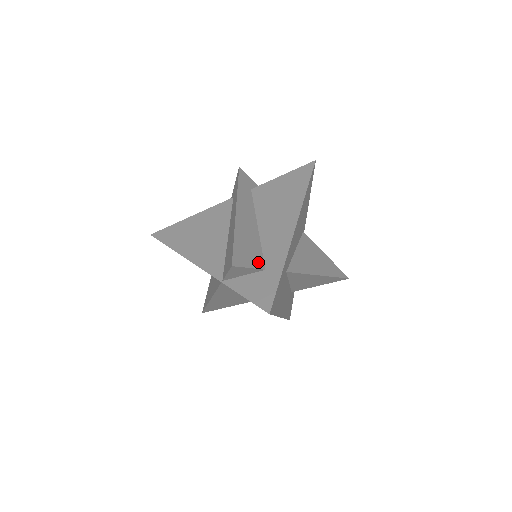
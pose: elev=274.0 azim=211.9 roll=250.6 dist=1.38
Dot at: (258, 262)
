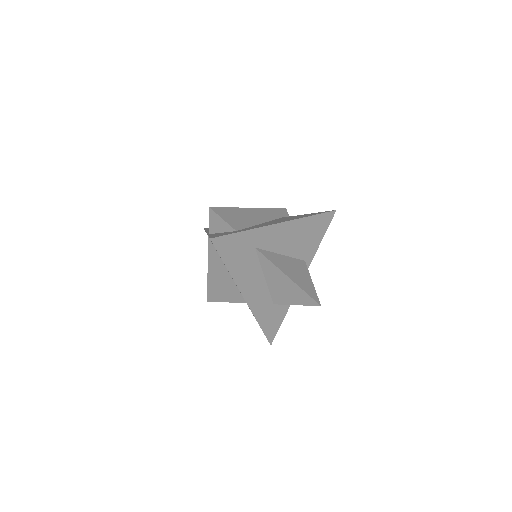
Dot at: (235, 225)
